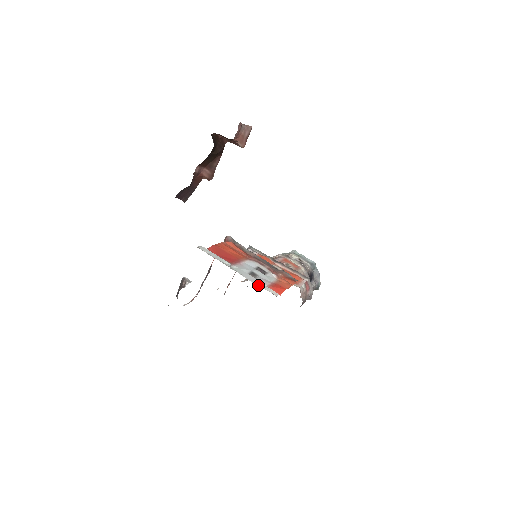
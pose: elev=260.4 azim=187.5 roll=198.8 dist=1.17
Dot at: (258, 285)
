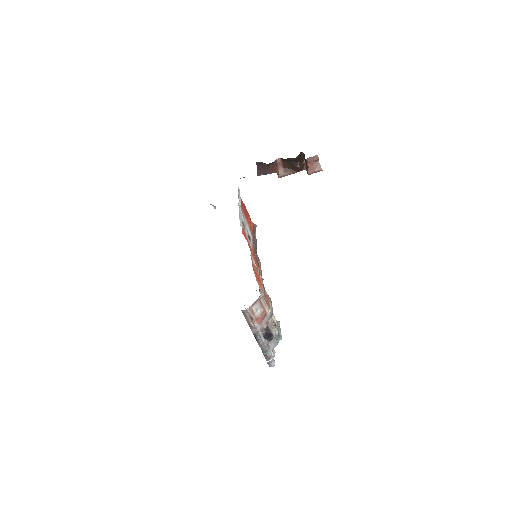
Dot at: (239, 214)
